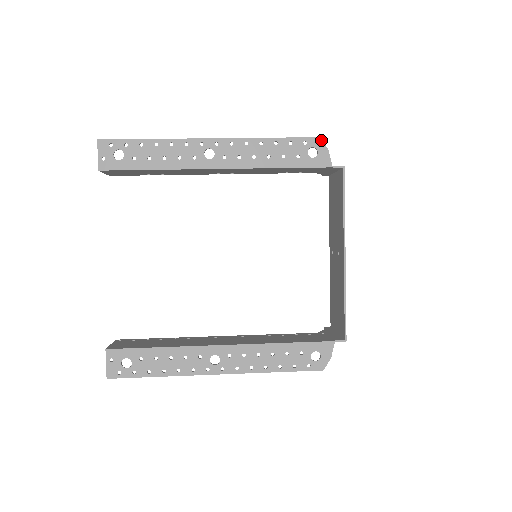
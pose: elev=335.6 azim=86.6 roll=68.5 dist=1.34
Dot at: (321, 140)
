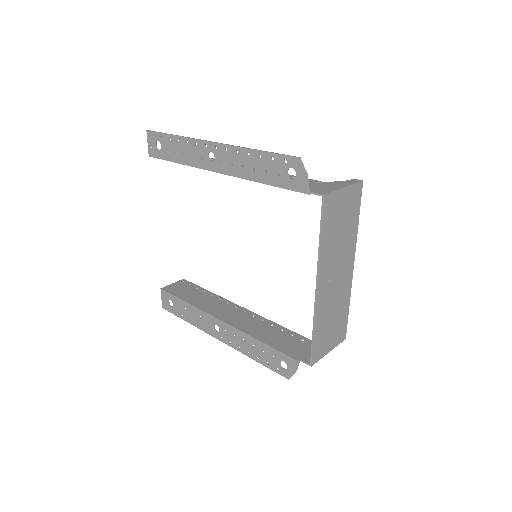
Dot at: (300, 161)
